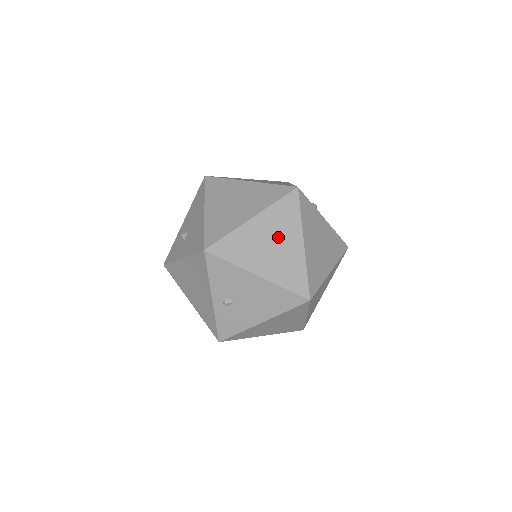
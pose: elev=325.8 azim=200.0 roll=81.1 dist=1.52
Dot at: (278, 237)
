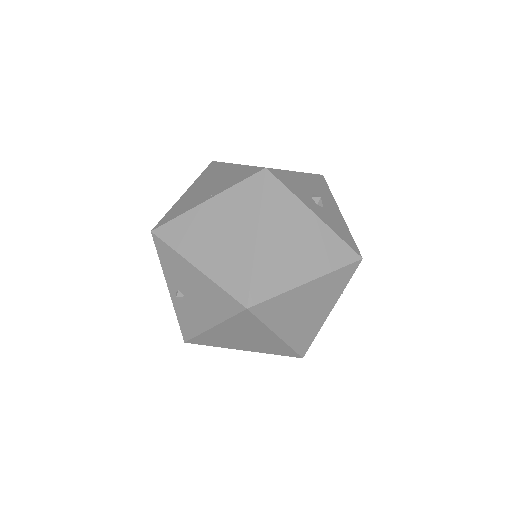
Dot at: (228, 226)
